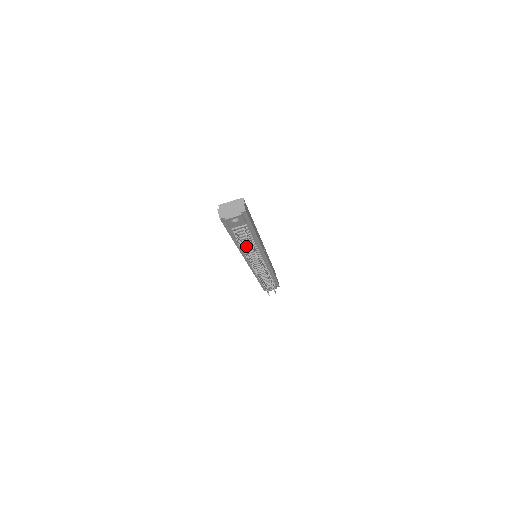
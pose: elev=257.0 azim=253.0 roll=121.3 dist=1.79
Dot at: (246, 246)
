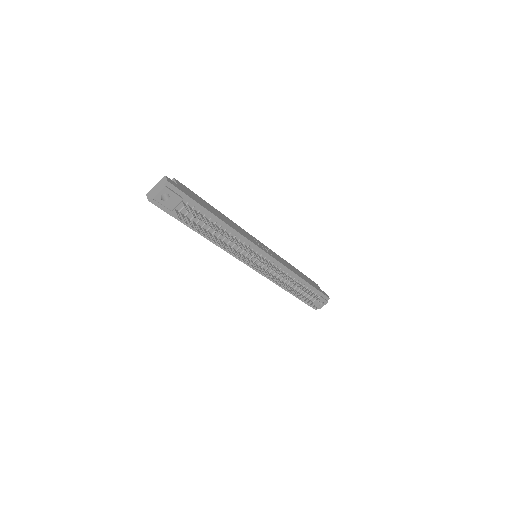
Dot at: (221, 238)
